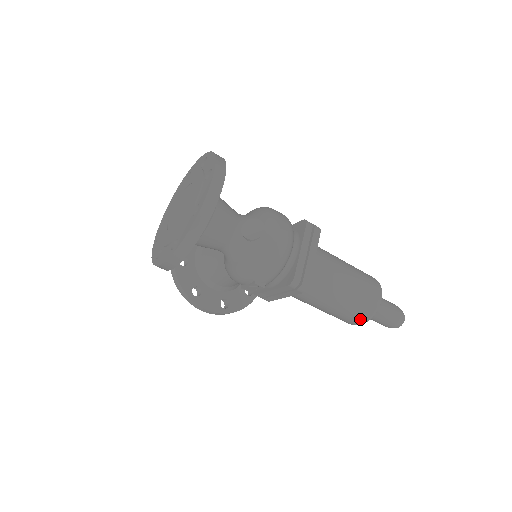
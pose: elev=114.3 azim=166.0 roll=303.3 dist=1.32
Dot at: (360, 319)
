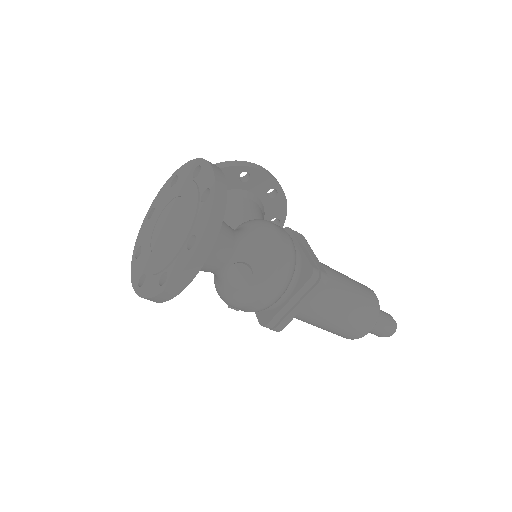
Dot at: occluded
